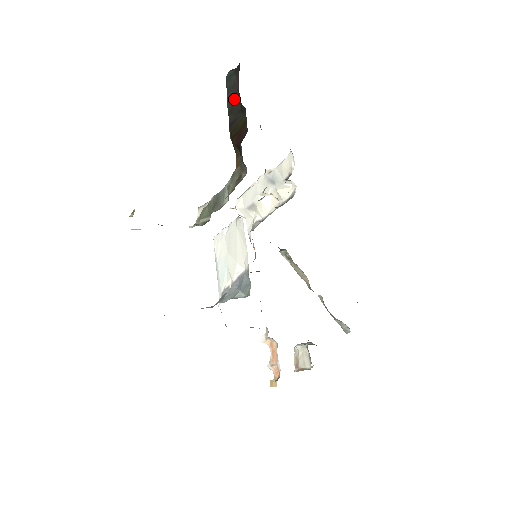
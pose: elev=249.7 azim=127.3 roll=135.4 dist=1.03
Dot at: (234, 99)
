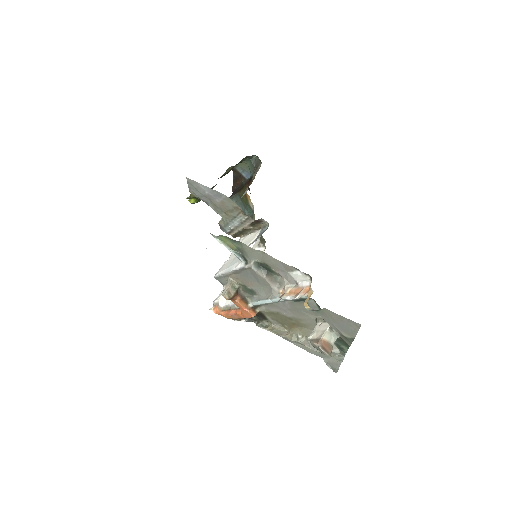
Dot at: (235, 192)
